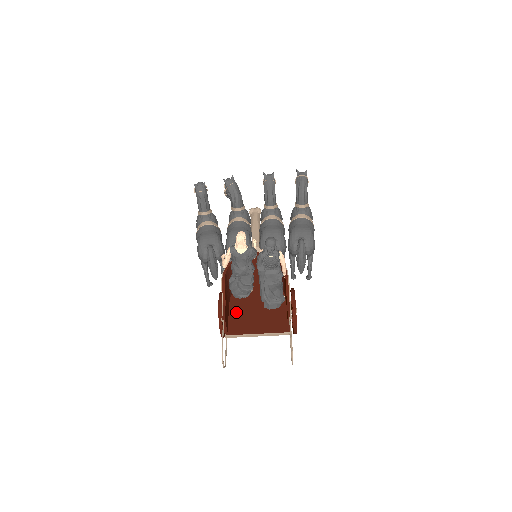
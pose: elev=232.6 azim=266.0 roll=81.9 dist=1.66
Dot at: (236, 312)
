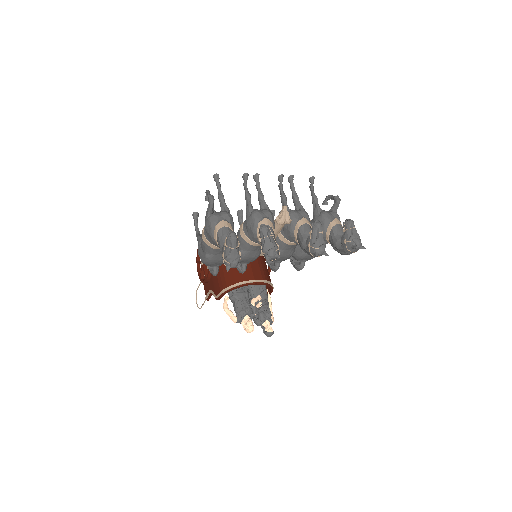
Dot at: occluded
